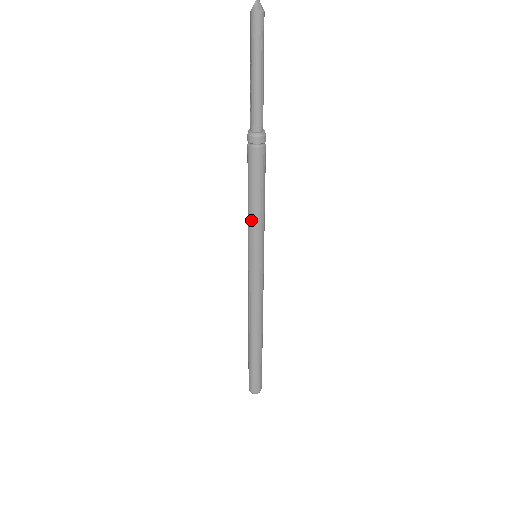
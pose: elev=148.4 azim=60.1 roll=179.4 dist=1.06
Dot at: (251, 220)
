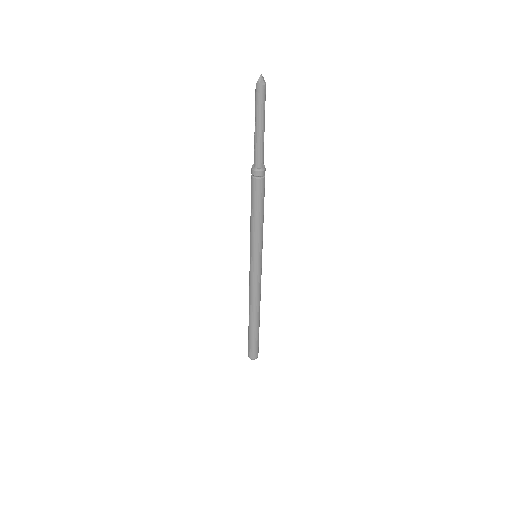
Dot at: (253, 230)
